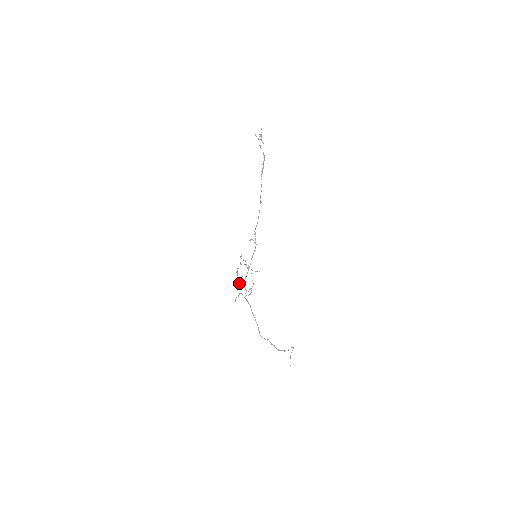
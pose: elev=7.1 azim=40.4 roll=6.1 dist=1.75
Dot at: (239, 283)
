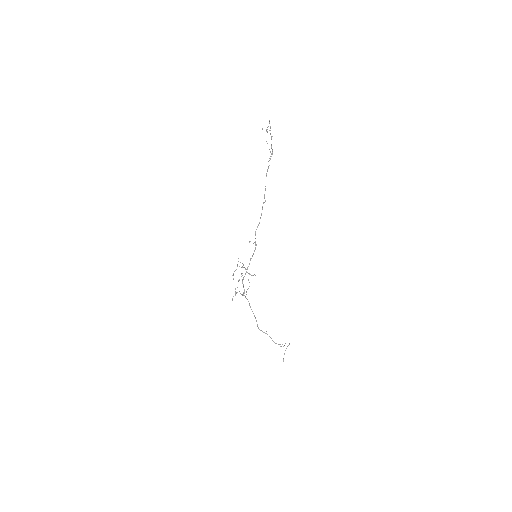
Dot at: (238, 281)
